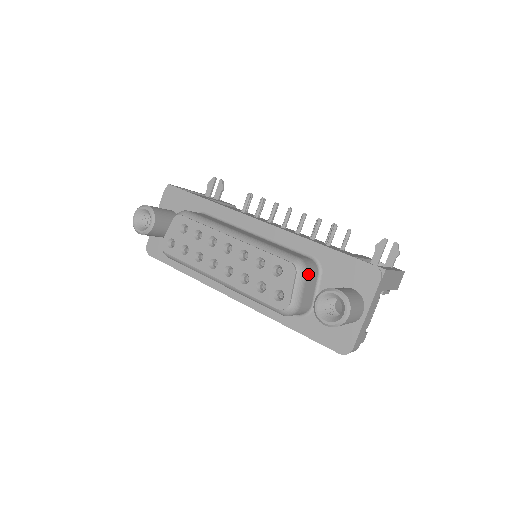
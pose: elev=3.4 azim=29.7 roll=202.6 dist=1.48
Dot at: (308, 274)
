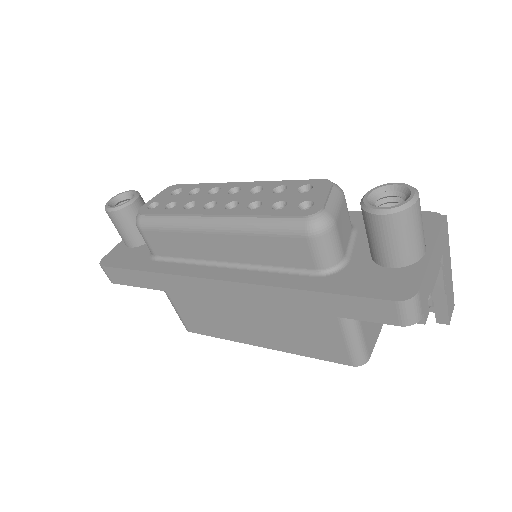
Dot at: (345, 202)
